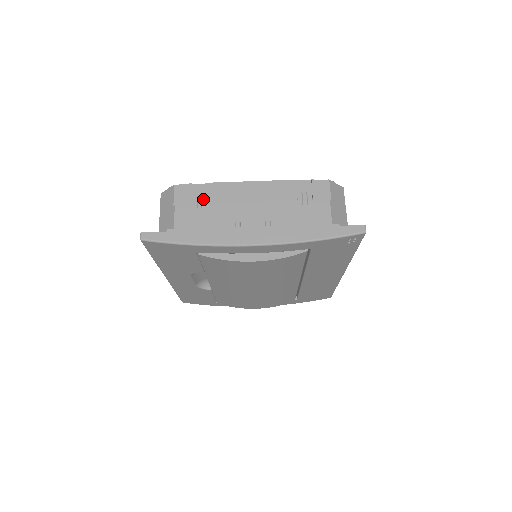
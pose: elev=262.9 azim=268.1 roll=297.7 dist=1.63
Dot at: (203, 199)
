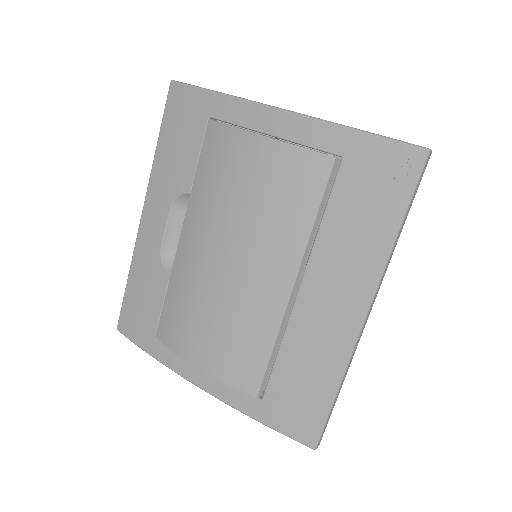
Dot at: occluded
